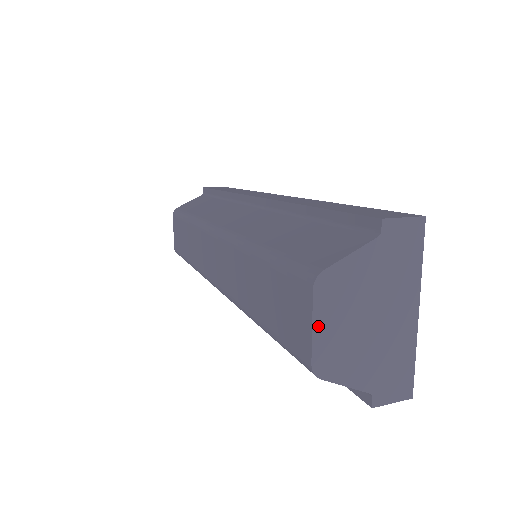
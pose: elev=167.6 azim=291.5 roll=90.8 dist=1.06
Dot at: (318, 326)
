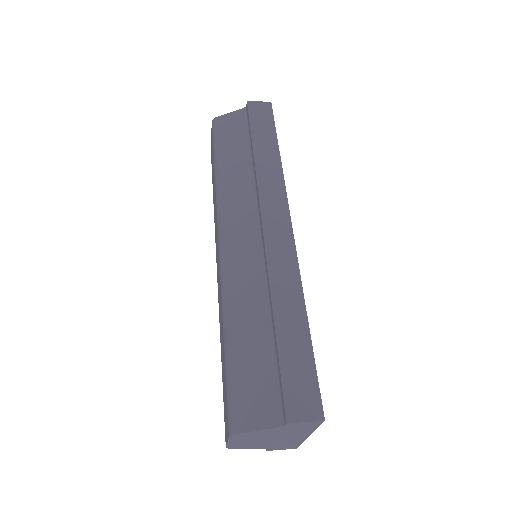
Dot at: (232, 442)
